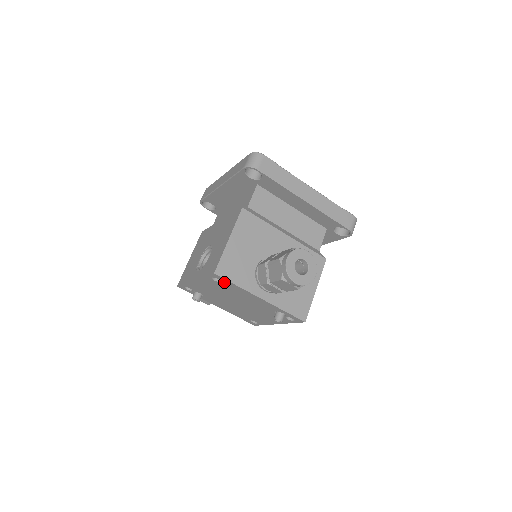
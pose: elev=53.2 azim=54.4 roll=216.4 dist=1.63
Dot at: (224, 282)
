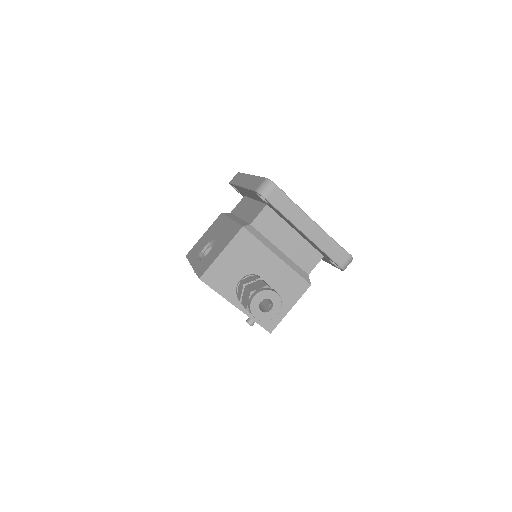
Dot at: occluded
